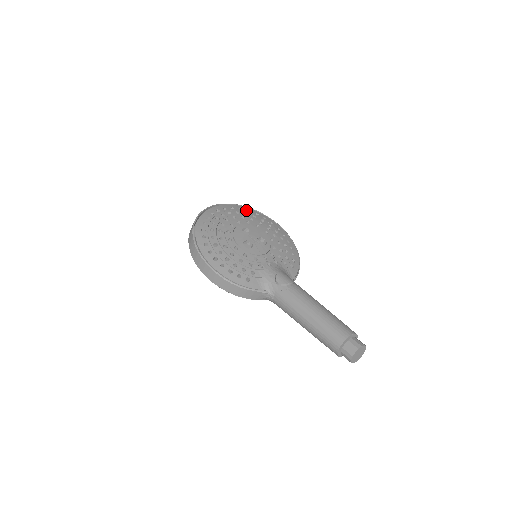
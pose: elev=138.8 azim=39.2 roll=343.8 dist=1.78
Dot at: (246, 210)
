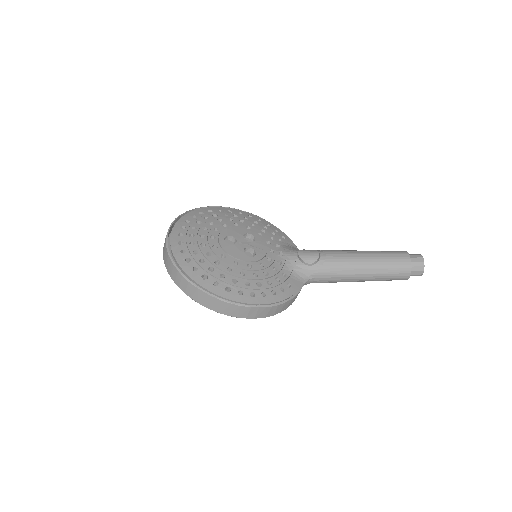
Dot at: (191, 218)
